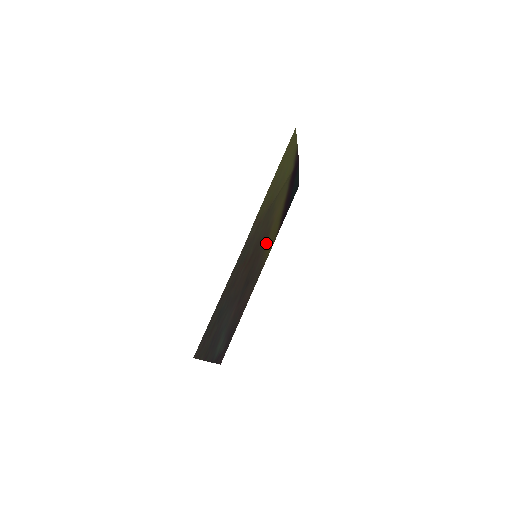
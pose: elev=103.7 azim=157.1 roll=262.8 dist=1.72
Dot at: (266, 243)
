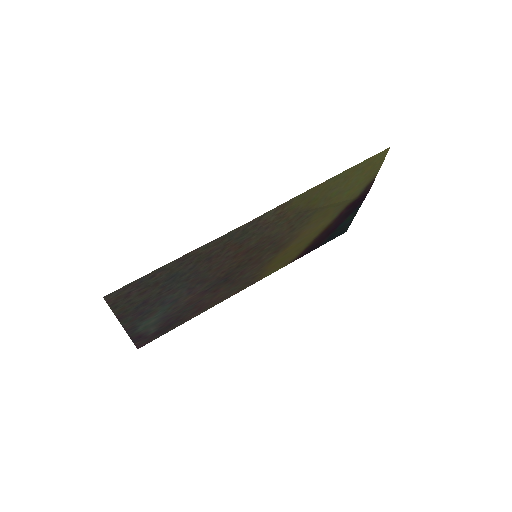
Dot at: (276, 255)
